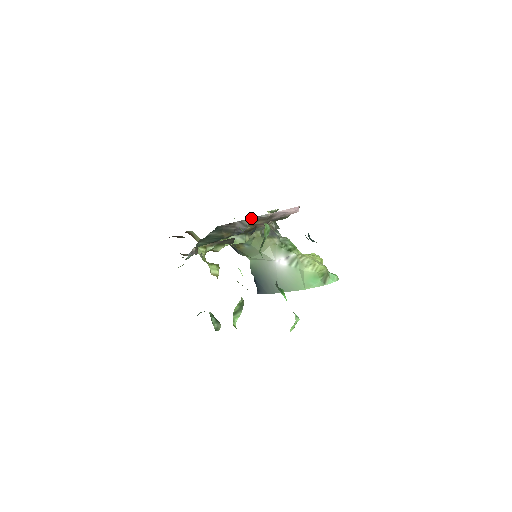
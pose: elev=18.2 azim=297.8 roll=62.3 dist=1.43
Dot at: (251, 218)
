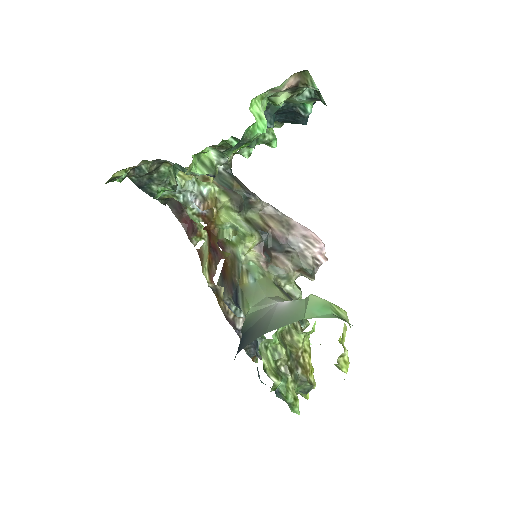
Dot at: (267, 203)
